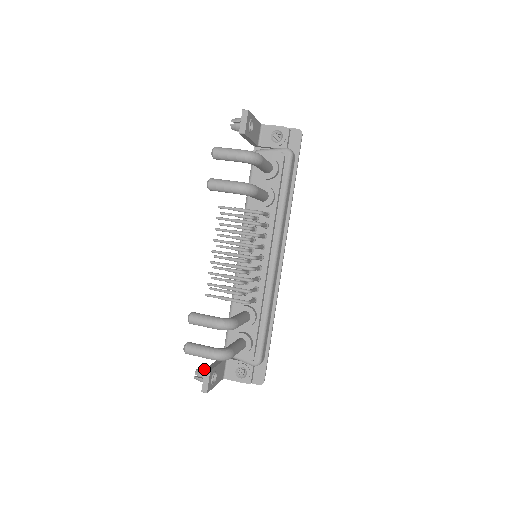
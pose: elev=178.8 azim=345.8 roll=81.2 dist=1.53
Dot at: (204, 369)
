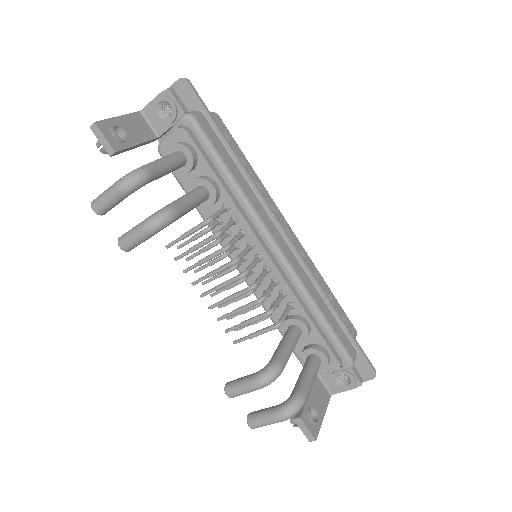
Dot at: occluded
